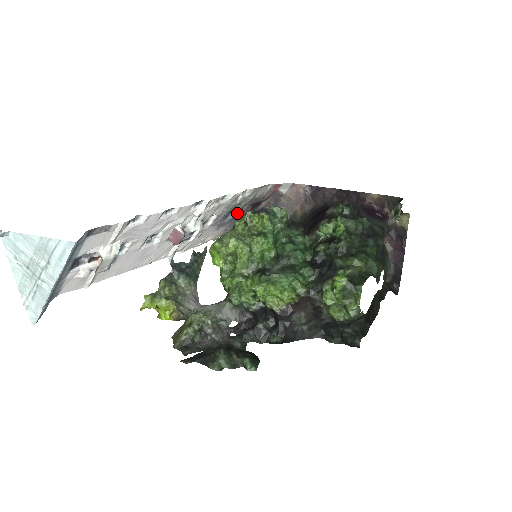
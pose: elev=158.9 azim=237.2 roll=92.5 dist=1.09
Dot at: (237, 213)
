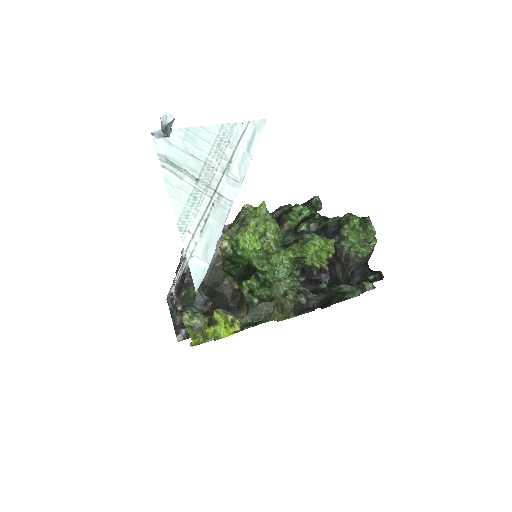
Dot at: occluded
